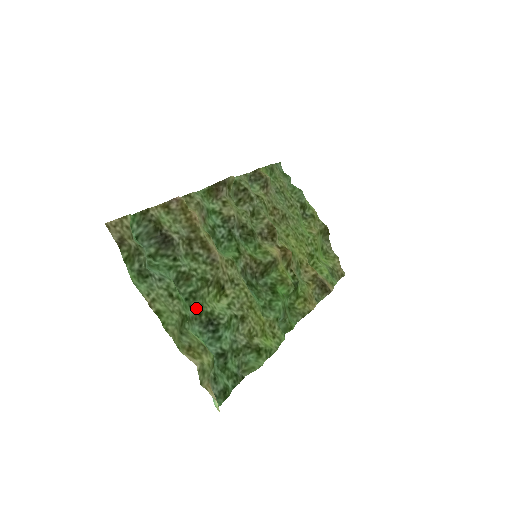
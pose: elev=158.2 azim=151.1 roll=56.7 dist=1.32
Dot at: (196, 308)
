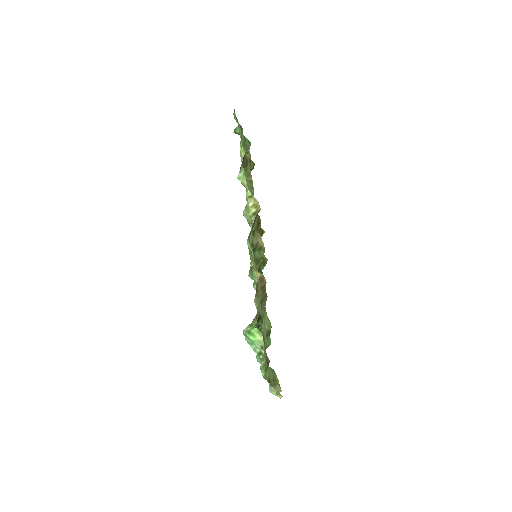
Dot at: occluded
